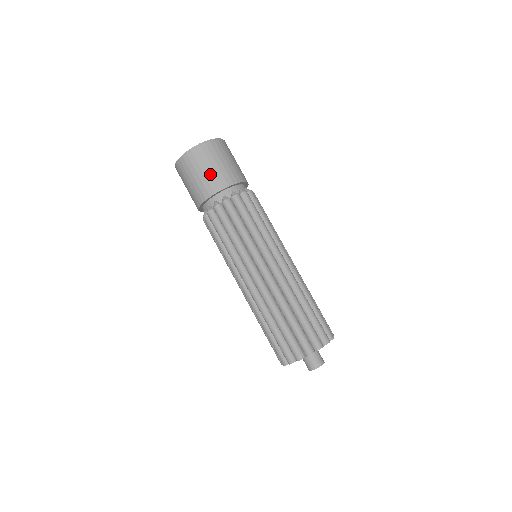
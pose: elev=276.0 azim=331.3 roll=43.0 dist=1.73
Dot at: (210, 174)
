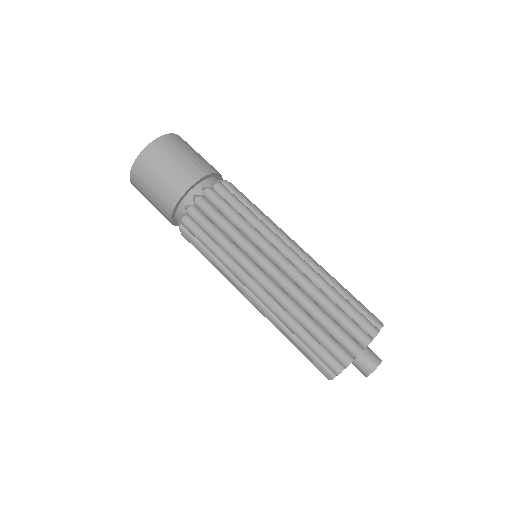
Dot at: (170, 175)
